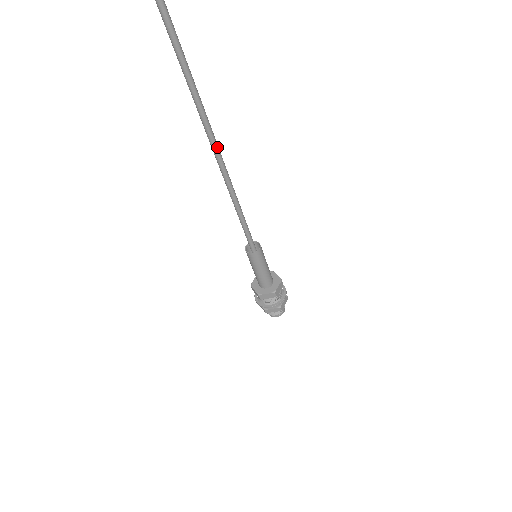
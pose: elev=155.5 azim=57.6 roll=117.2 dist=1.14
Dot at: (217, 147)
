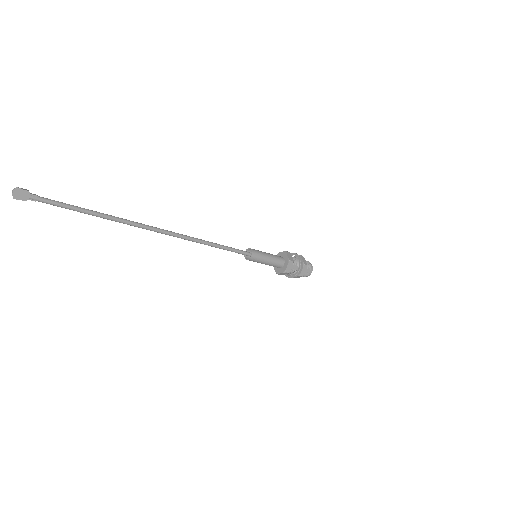
Dot at: (166, 233)
